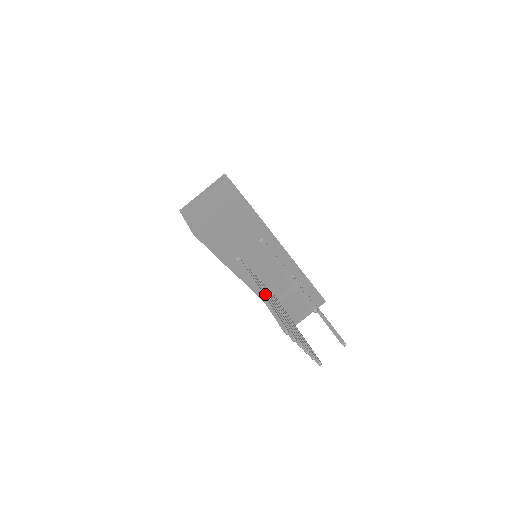
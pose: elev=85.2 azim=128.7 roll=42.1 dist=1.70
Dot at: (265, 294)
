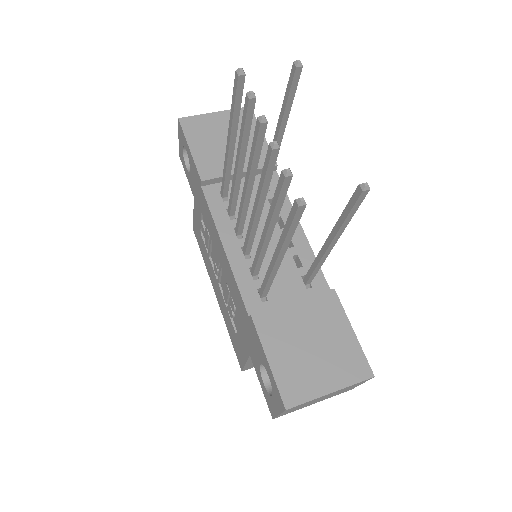
Dot at: occluded
